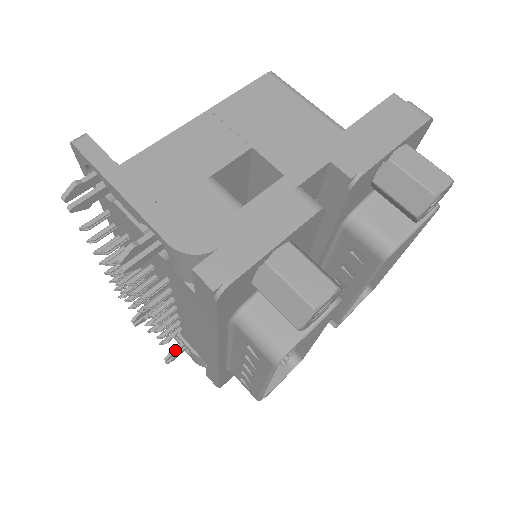
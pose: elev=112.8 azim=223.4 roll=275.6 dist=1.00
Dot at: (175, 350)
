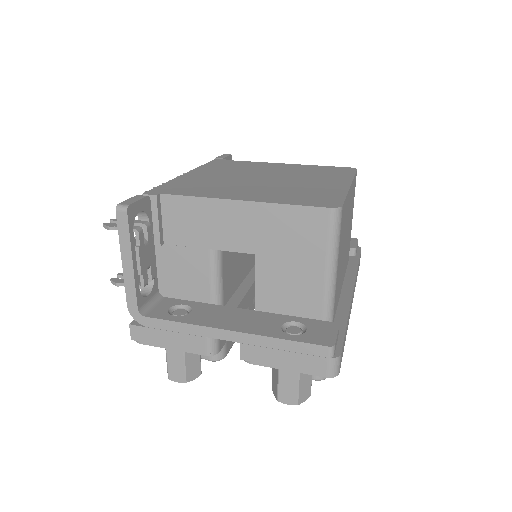
Dot at: occluded
